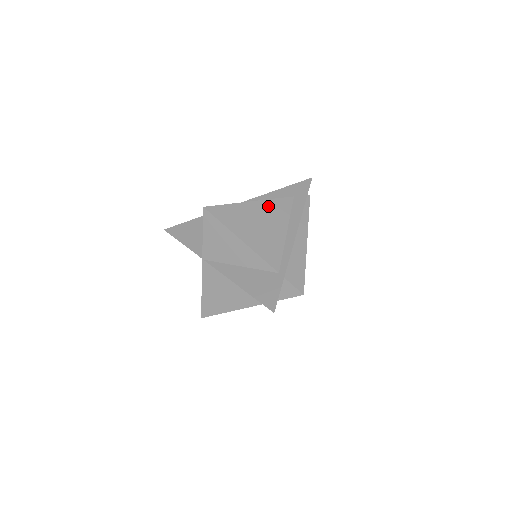
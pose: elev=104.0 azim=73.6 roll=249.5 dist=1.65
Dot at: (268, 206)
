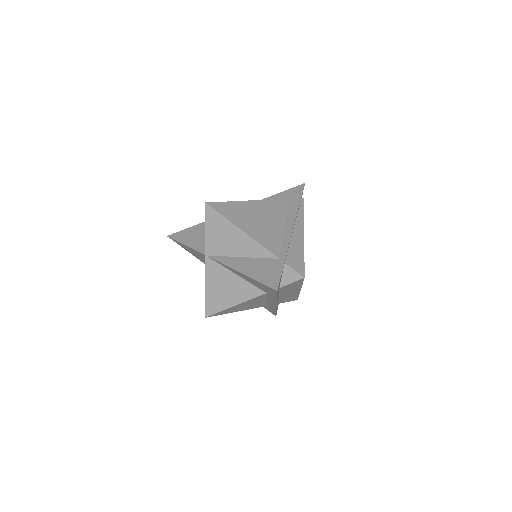
Dot at: (266, 205)
